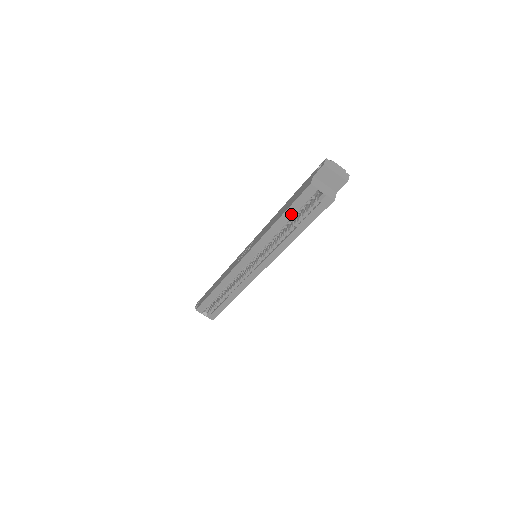
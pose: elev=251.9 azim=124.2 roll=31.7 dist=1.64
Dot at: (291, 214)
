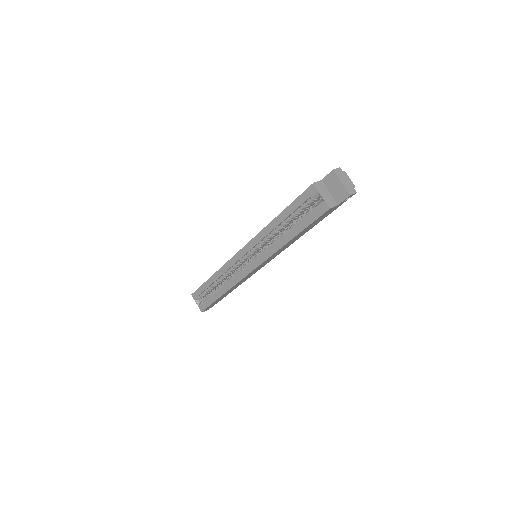
Dot at: (290, 212)
